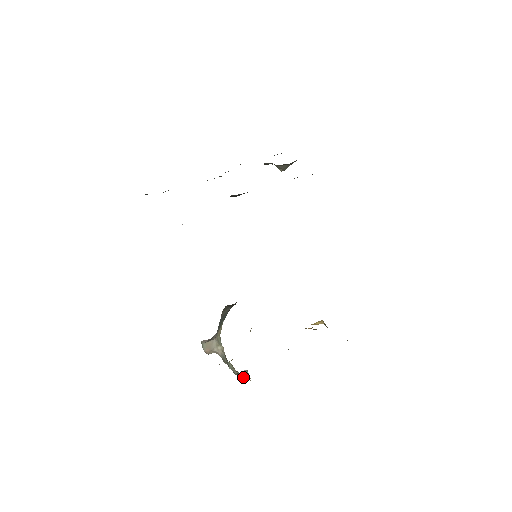
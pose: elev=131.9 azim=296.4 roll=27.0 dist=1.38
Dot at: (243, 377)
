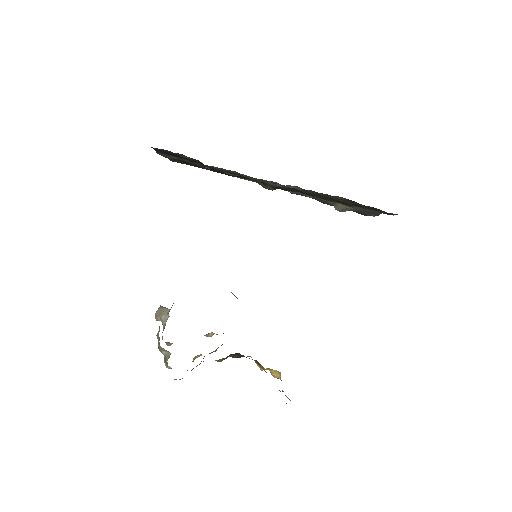
Dot at: (165, 361)
